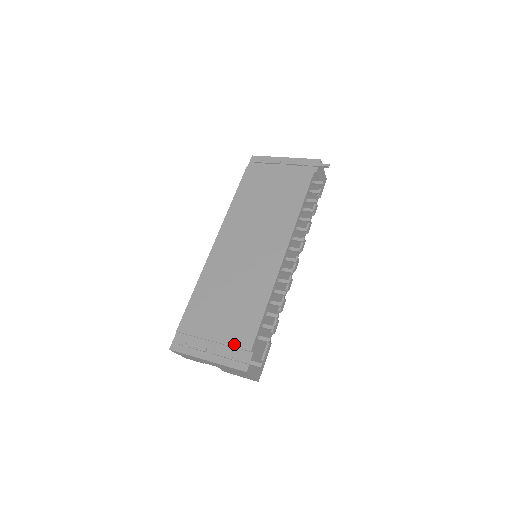
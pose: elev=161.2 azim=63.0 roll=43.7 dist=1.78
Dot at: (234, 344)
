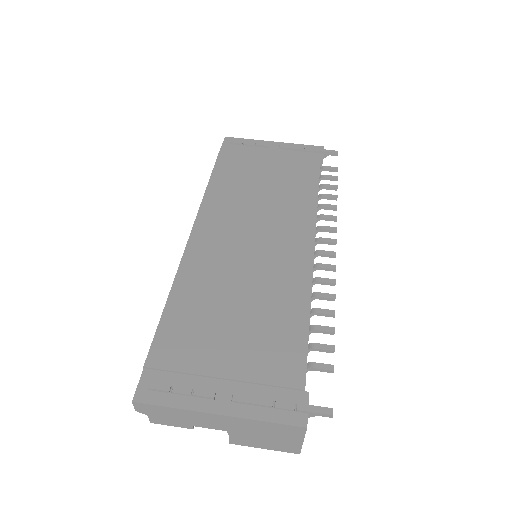
Dot at: (269, 380)
